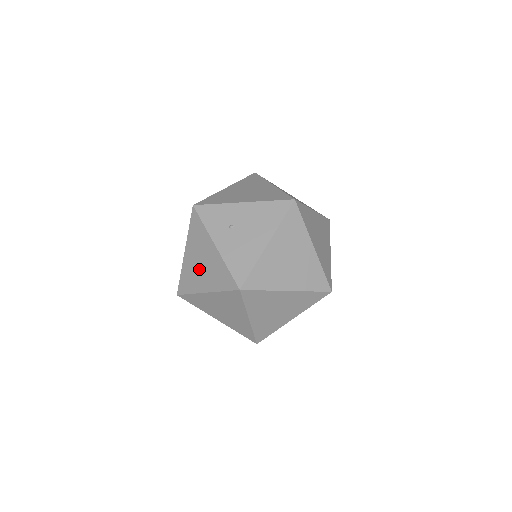
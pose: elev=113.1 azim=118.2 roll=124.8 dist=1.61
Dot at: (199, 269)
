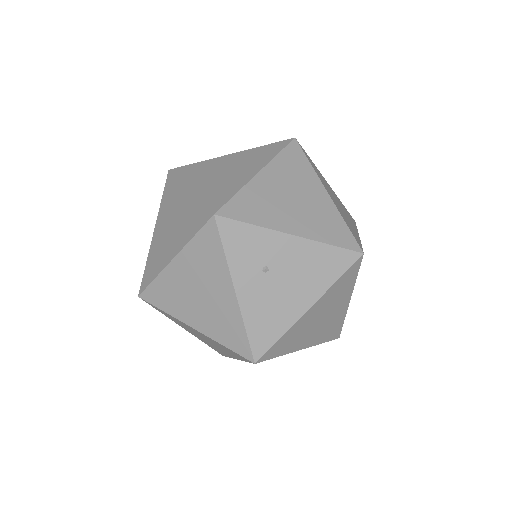
Dot at: (192, 297)
